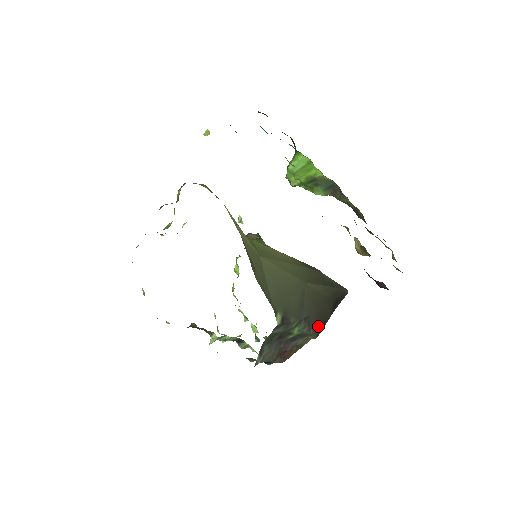
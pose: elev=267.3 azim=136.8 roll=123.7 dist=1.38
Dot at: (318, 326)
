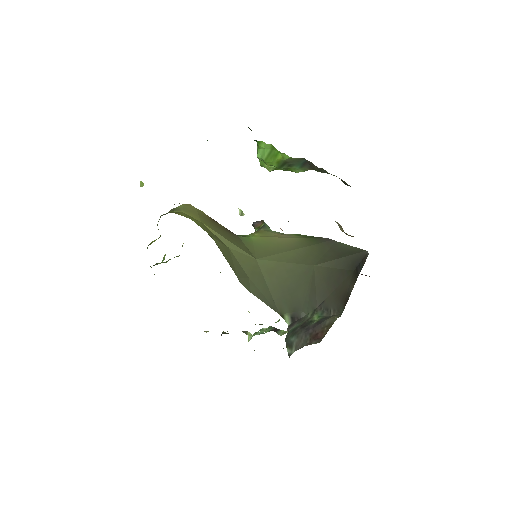
Dot at: (339, 305)
